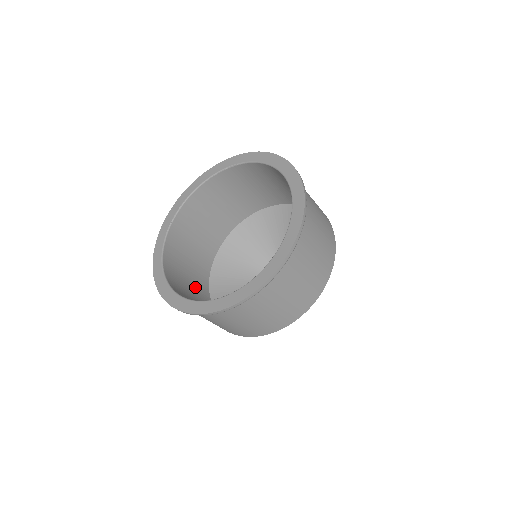
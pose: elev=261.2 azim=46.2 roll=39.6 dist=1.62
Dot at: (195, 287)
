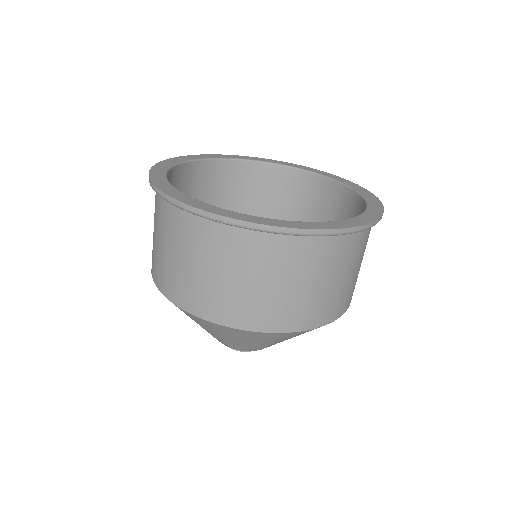
Dot at: occluded
